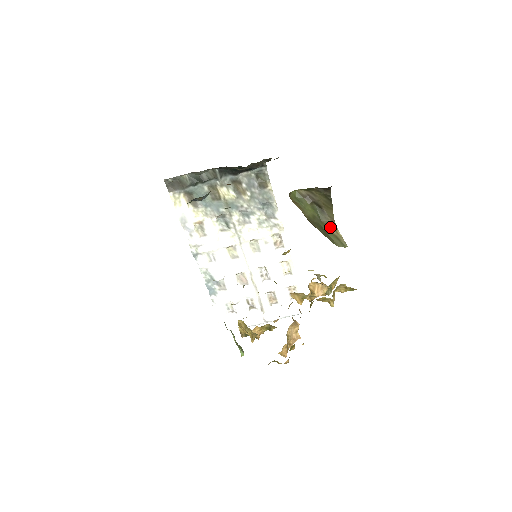
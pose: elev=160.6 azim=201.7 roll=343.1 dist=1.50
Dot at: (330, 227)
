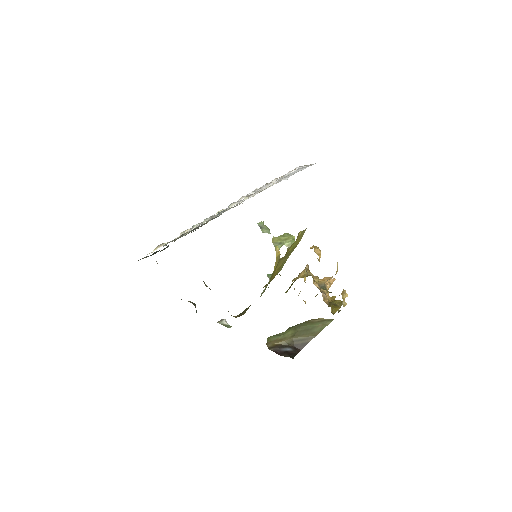
Dot at: (311, 321)
